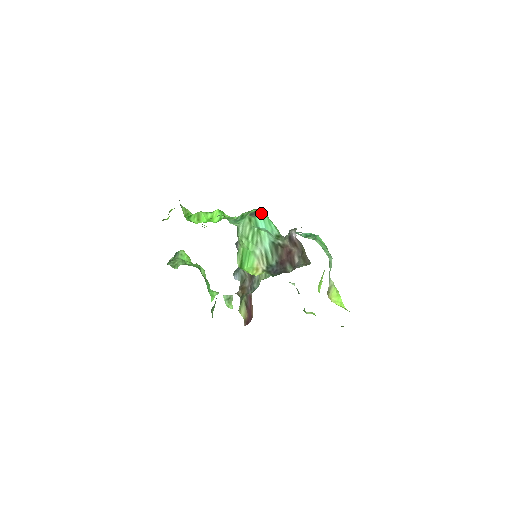
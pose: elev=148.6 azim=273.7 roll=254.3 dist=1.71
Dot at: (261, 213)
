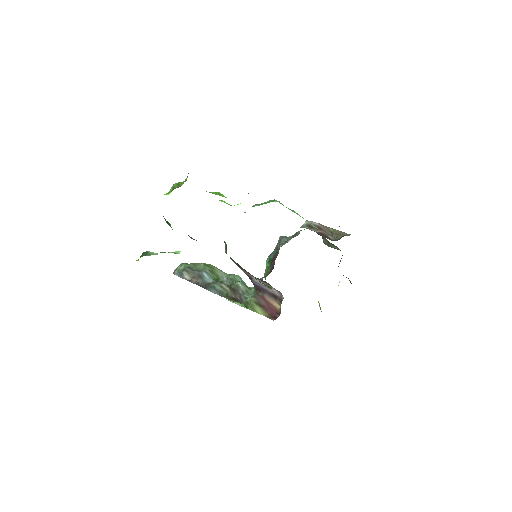
Dot at: occluded
